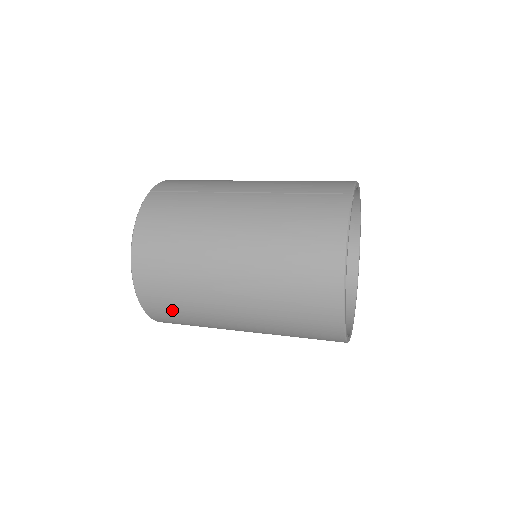
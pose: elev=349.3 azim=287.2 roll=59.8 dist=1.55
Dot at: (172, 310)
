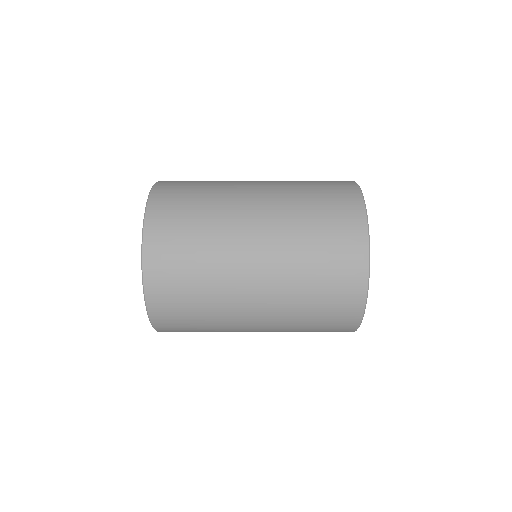
Dot at: (182, 297)
